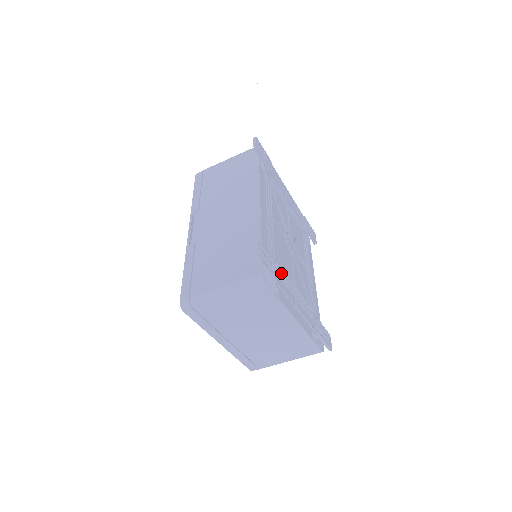
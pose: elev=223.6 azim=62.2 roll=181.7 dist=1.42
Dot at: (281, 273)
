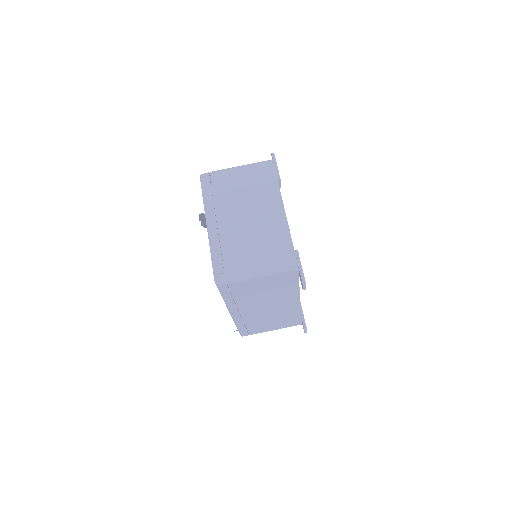
Dot at: occluded
